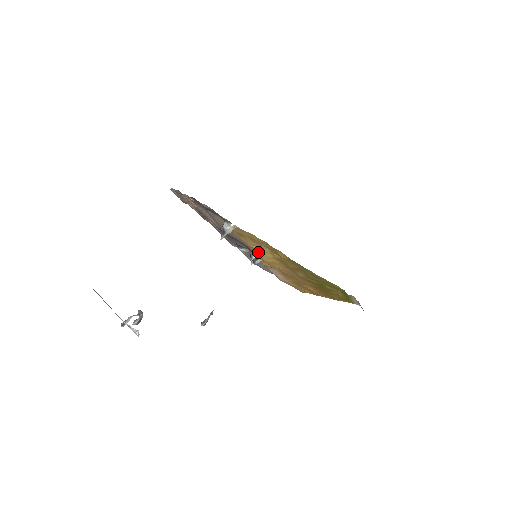
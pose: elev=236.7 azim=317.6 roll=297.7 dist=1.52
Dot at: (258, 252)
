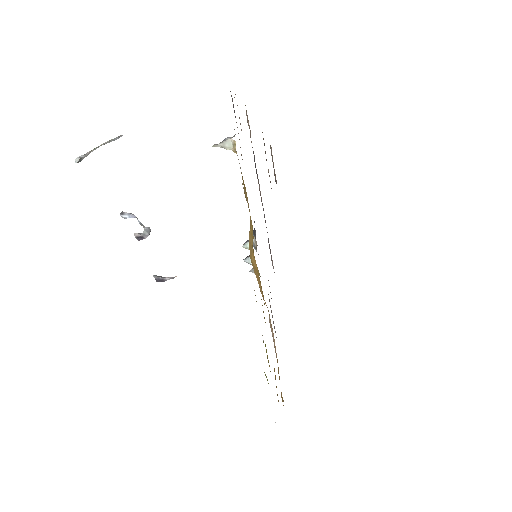
Dot at: occluded
